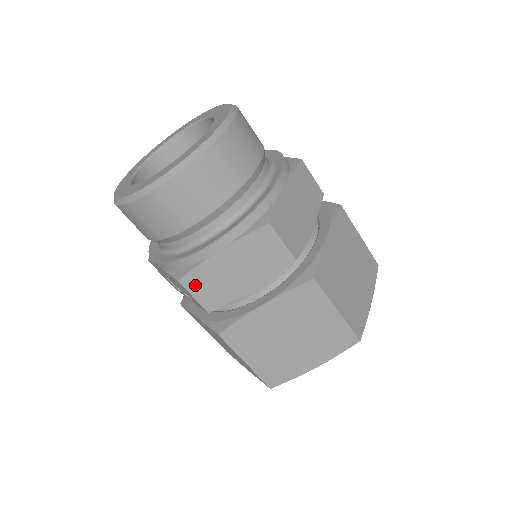
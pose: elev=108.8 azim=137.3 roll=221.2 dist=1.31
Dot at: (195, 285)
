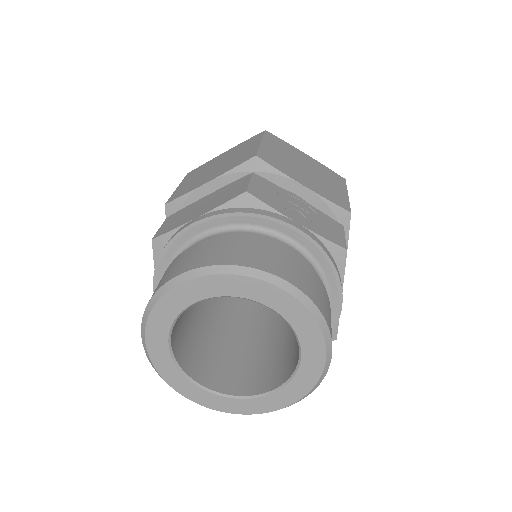
Dot at: occluded
